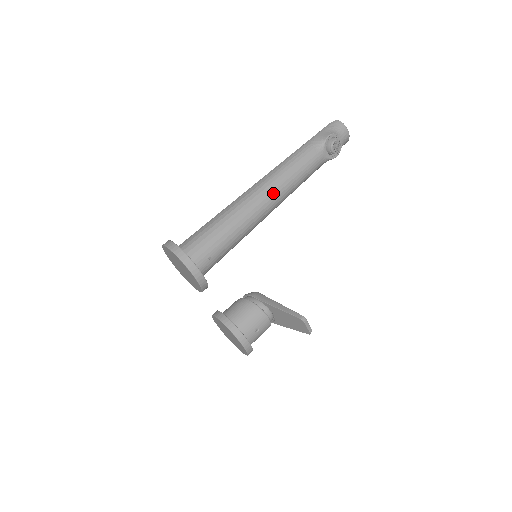
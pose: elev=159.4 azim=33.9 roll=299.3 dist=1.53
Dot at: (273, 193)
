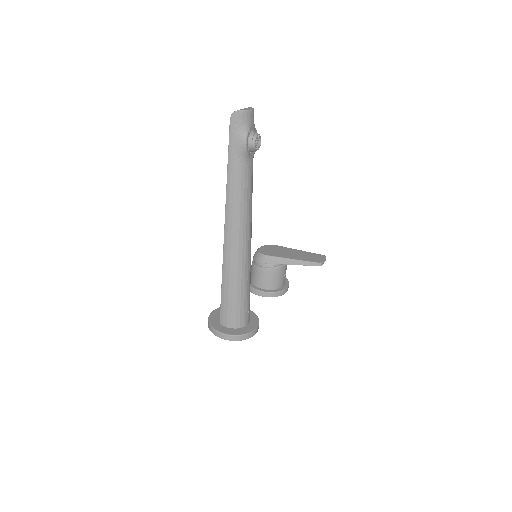
Dot at: (247, 235)
